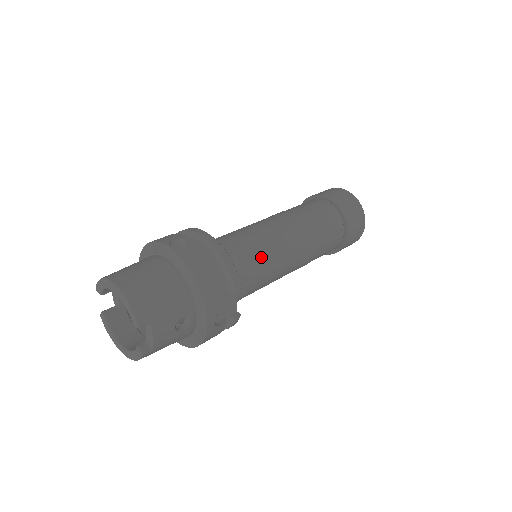
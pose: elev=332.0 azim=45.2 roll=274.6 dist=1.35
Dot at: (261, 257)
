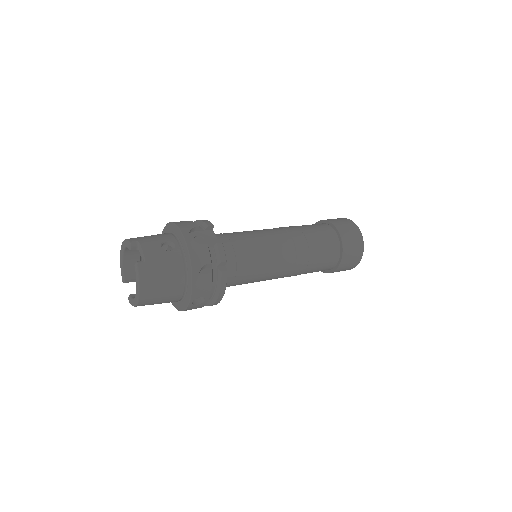
Dot at: (242, 232)
